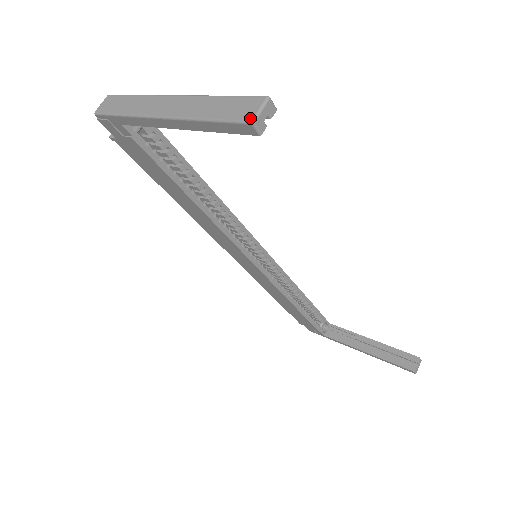
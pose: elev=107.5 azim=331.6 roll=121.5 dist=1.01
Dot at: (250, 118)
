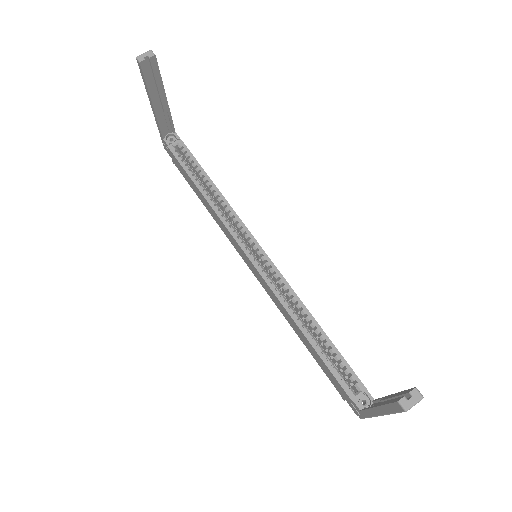
Dot at: (138, 58)
